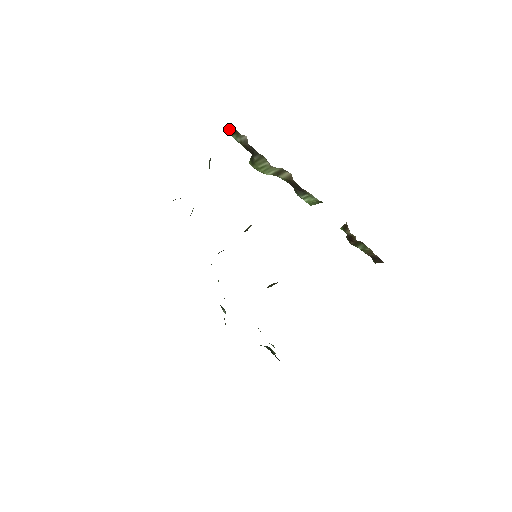
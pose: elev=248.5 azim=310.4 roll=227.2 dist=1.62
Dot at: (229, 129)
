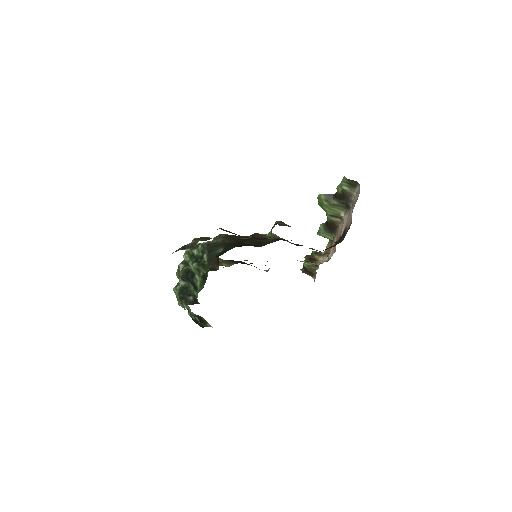
Dot at: occluded
